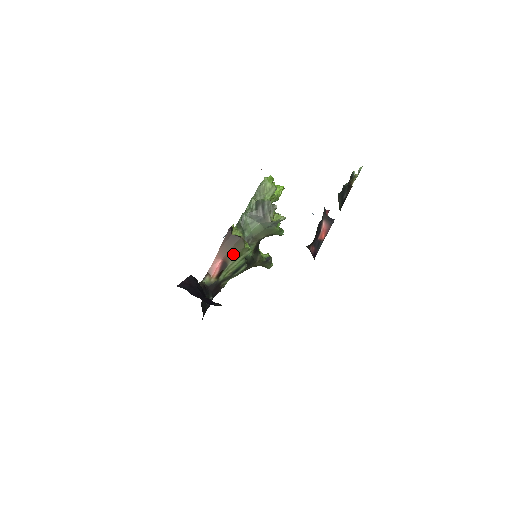
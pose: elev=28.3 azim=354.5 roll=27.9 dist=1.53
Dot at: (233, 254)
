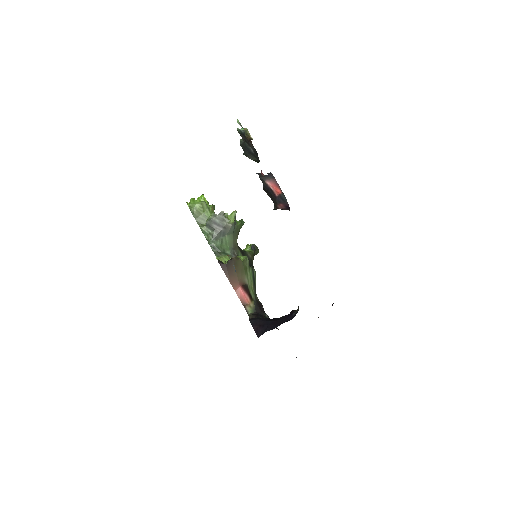
Dot at: (241, 274)
